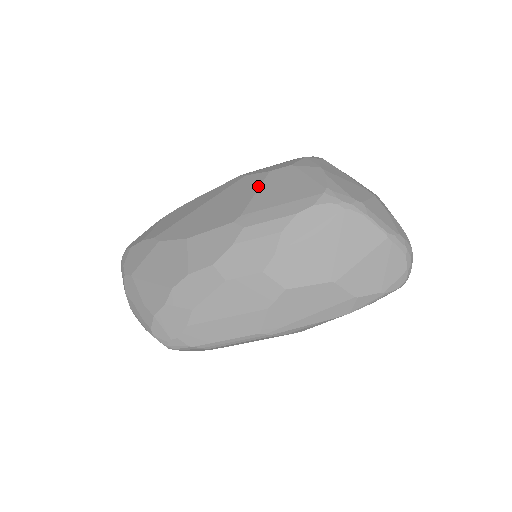
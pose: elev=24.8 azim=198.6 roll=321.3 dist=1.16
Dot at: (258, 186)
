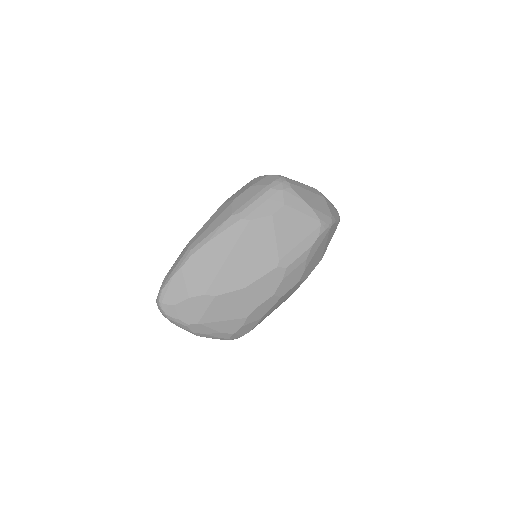
Dot at: (273, 232)
